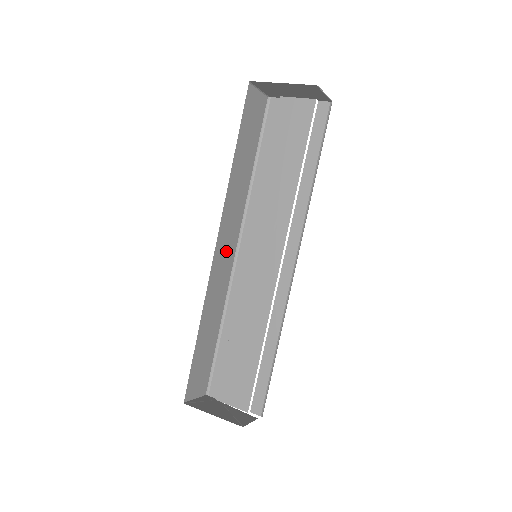
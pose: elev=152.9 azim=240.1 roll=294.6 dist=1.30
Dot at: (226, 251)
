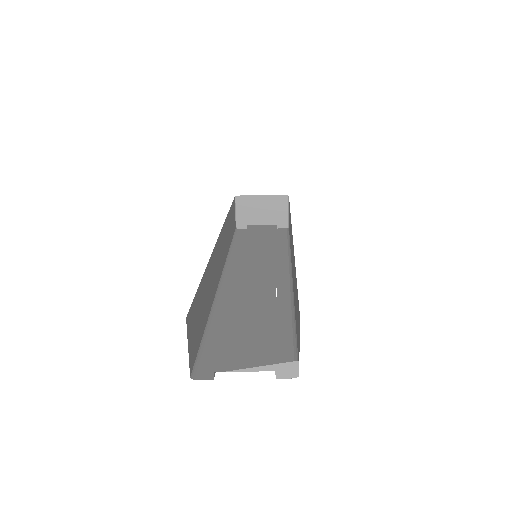
Dot at: (219, 259)
